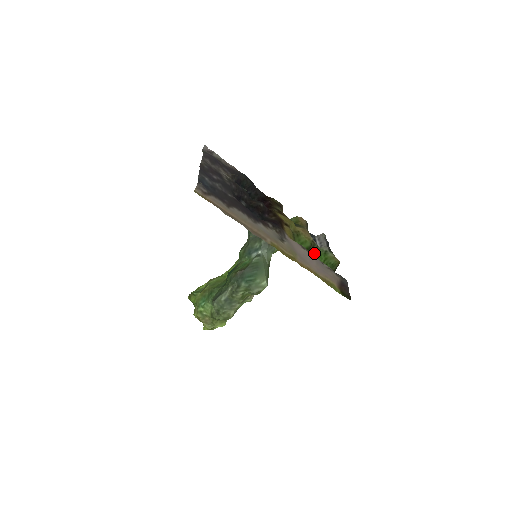
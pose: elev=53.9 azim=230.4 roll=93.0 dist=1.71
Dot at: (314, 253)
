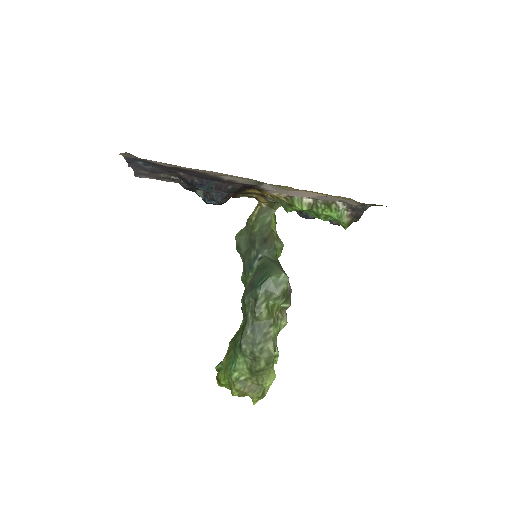
Dot at: occluded
